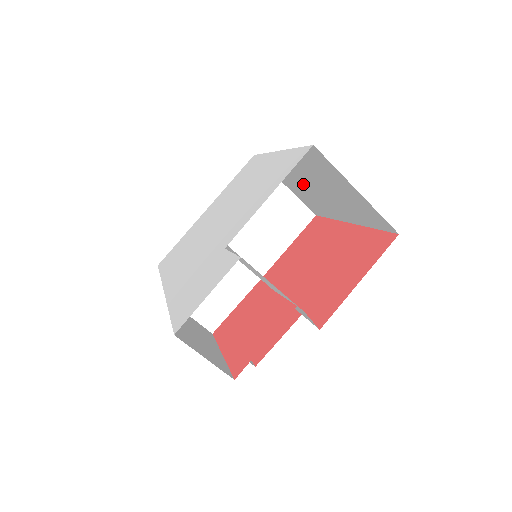
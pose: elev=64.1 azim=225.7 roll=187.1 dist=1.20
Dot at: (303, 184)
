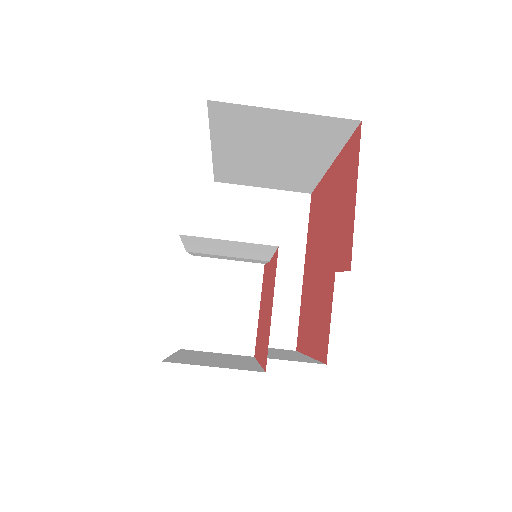
Dot at: (263, 166)
